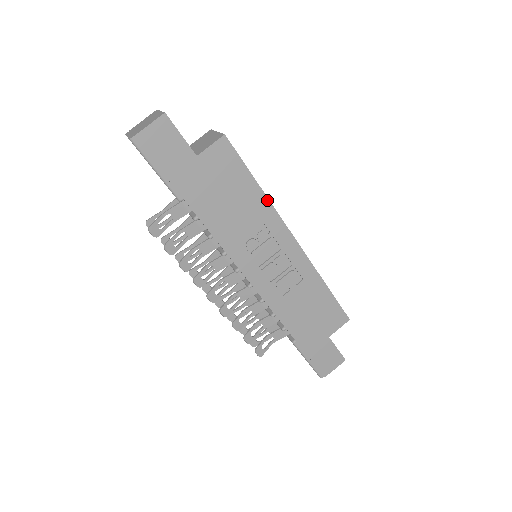
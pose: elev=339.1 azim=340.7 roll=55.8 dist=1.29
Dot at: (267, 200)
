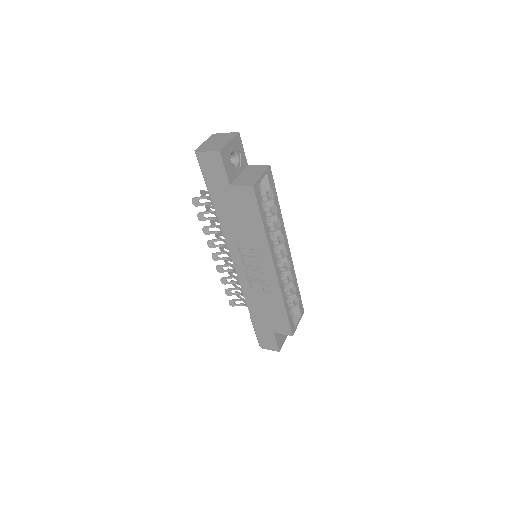
Dot at: (266, 237)
